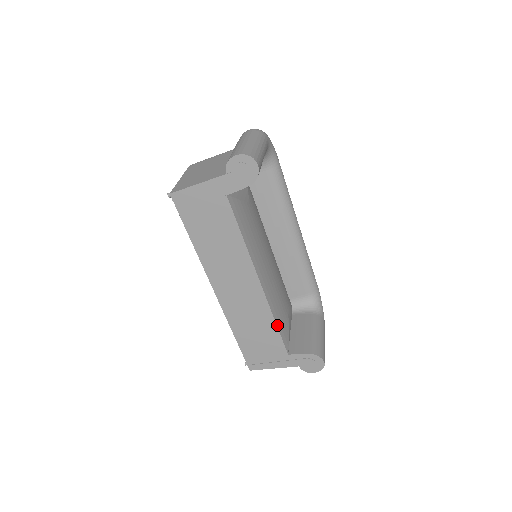
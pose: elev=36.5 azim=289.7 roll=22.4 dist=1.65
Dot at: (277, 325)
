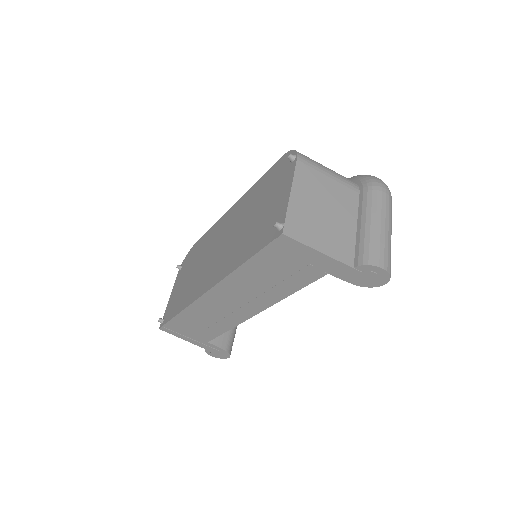
Dot at: (227, 330)
